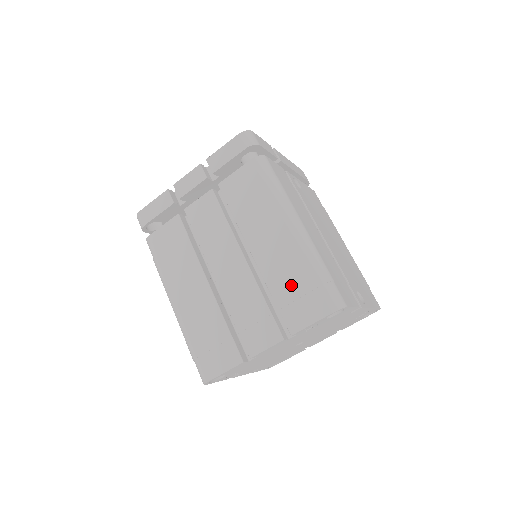
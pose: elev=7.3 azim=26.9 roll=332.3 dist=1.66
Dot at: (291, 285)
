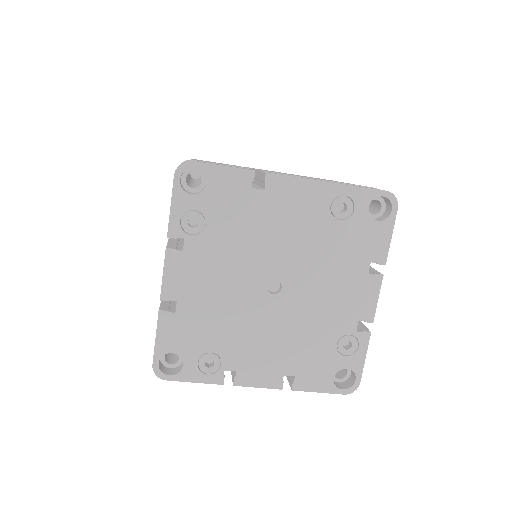
Dot at: occluded
